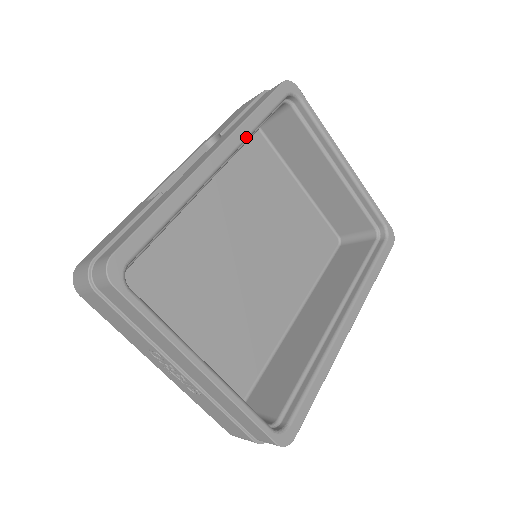
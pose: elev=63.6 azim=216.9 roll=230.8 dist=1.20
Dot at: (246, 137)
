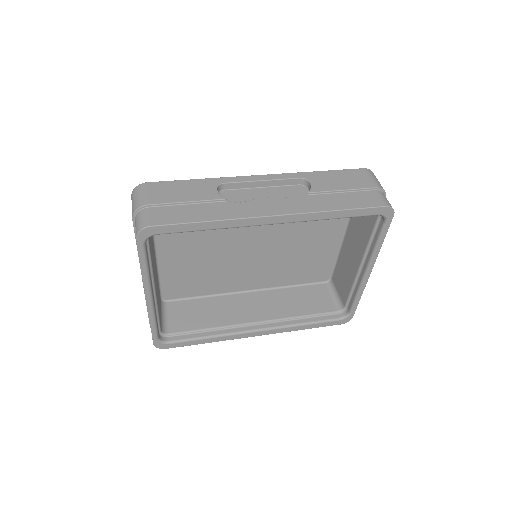
Dot at: (311, 220)
